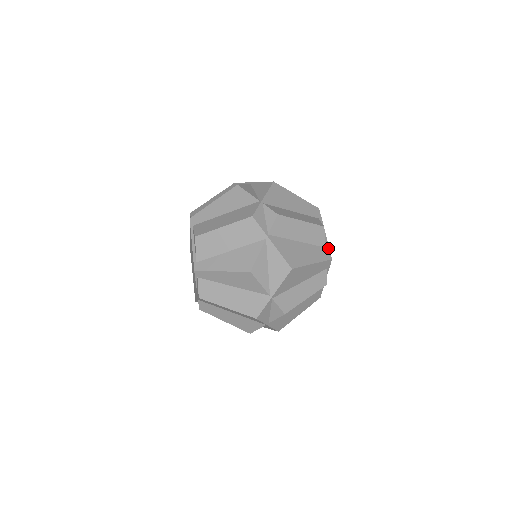
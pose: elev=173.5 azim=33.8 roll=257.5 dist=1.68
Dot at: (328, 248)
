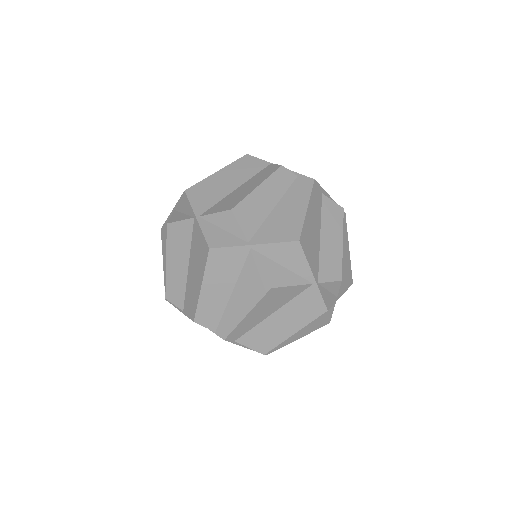
Dot at: occluded
